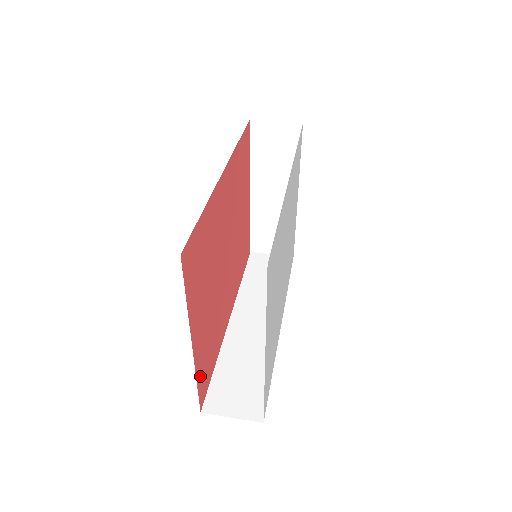
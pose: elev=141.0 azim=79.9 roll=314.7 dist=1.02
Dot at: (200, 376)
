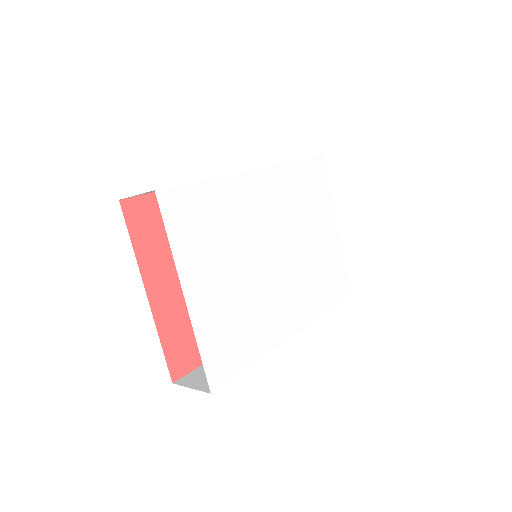
Dot at: (170, 341)
